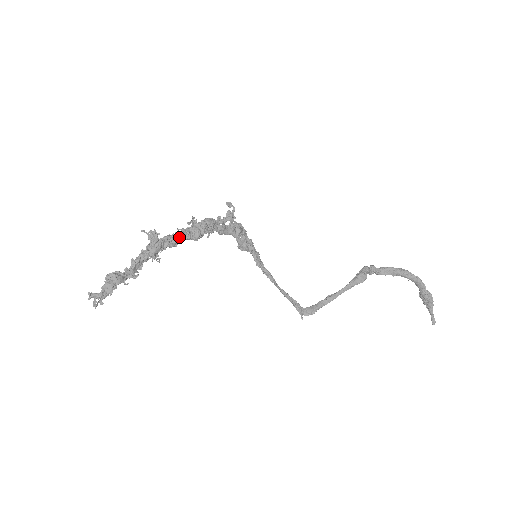
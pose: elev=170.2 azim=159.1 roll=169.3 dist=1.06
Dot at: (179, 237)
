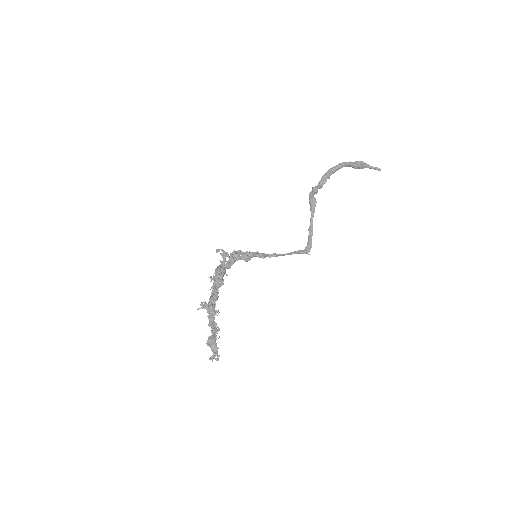
Dot at: (214, 292)
